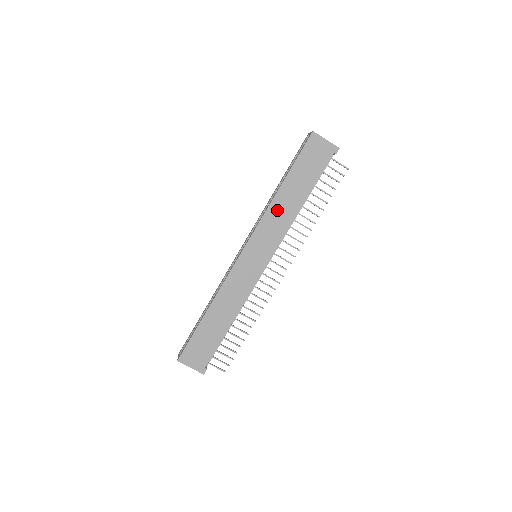
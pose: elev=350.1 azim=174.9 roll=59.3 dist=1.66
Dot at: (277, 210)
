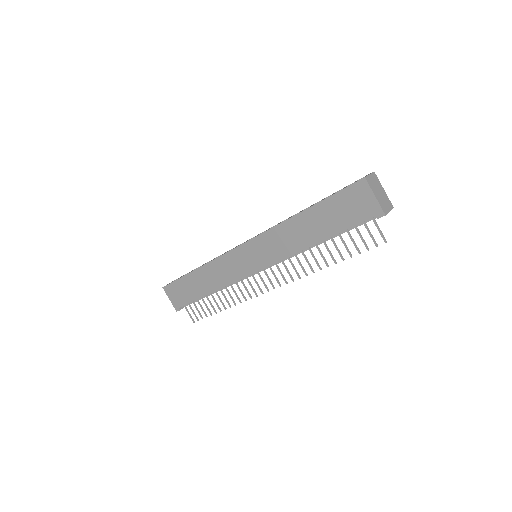
Dot at: (287, 232)
